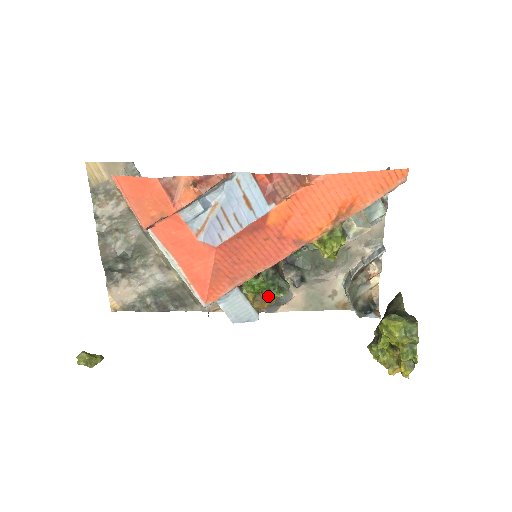
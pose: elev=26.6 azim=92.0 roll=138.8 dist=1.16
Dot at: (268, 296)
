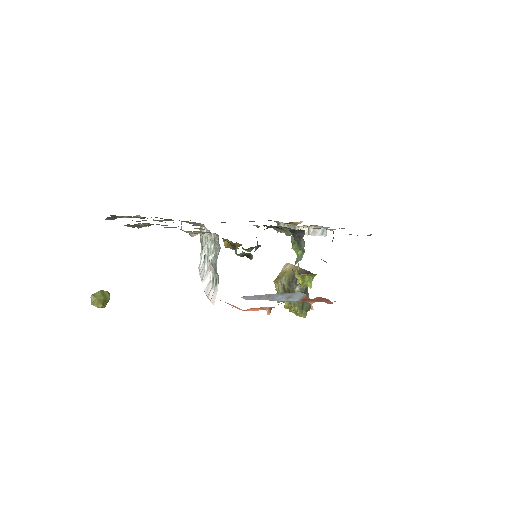
Dot at: (239, 246)
